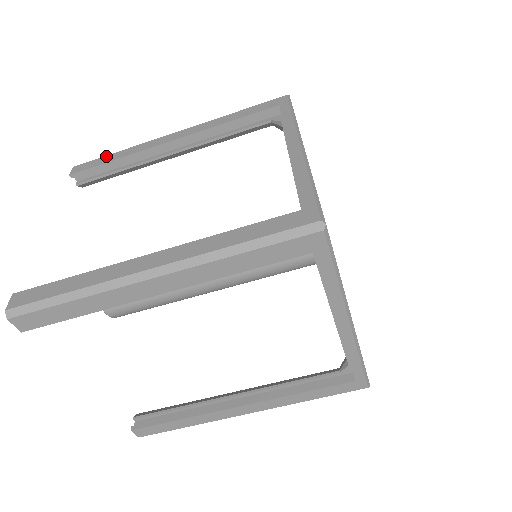
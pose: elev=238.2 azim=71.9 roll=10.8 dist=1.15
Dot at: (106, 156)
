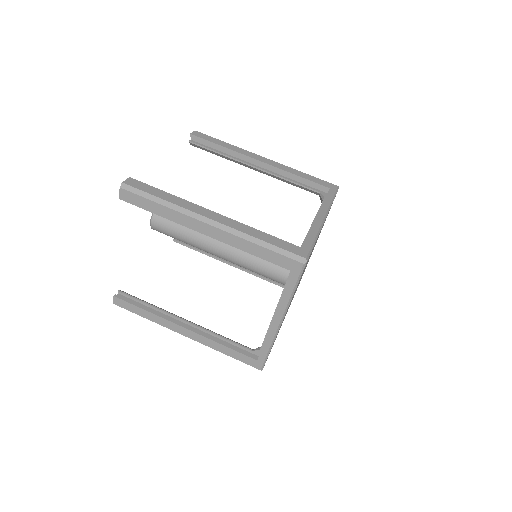
Dot at: (218, 139)
